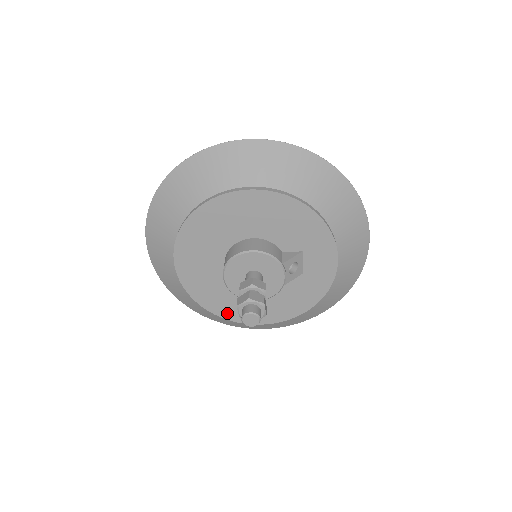
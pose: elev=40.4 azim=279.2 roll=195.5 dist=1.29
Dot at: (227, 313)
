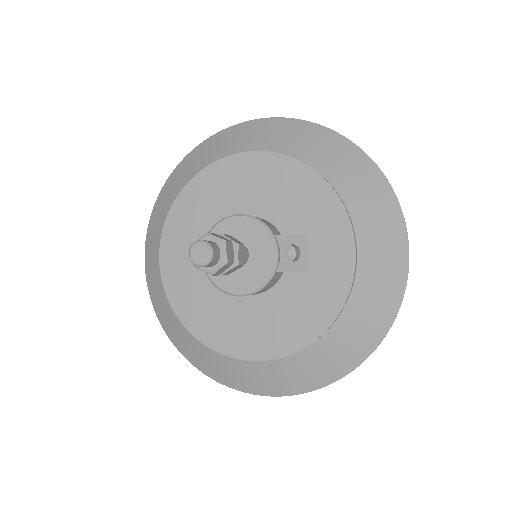
Dot at: (211, 337)
